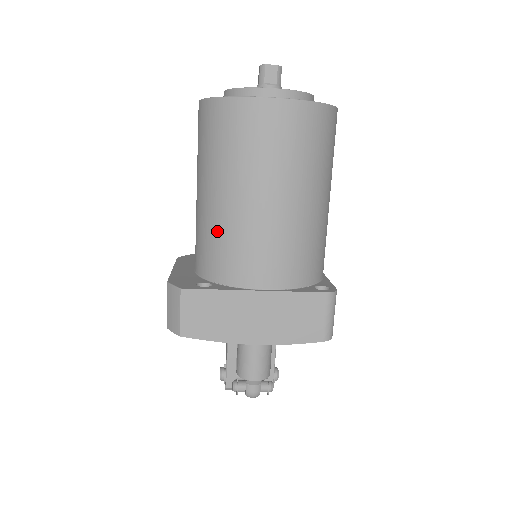
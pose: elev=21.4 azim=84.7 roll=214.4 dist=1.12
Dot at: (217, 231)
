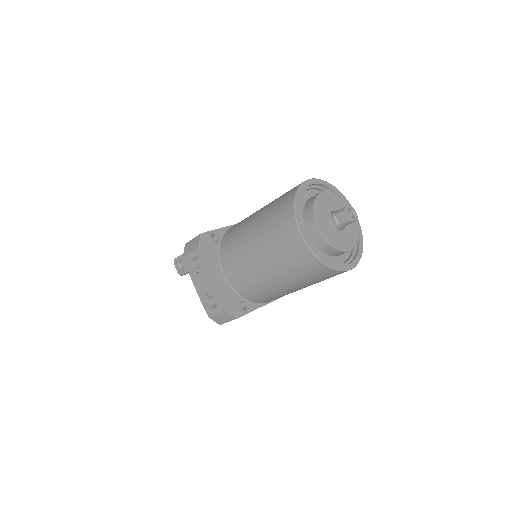
Dot at: (268, 291)
